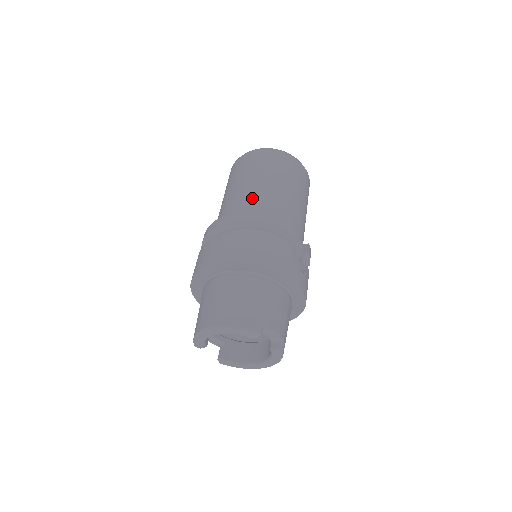
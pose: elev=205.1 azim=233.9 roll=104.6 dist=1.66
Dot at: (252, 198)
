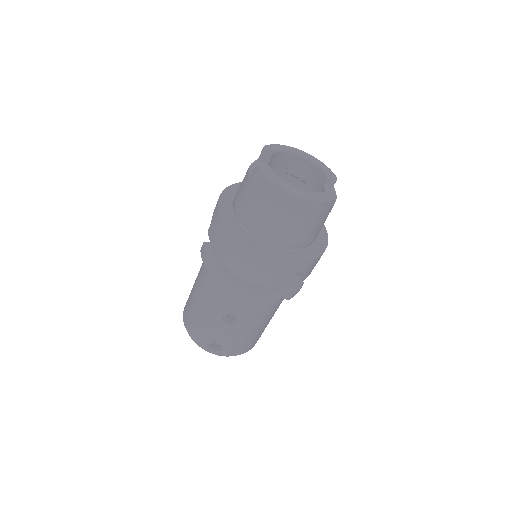
Dot at: occluded
